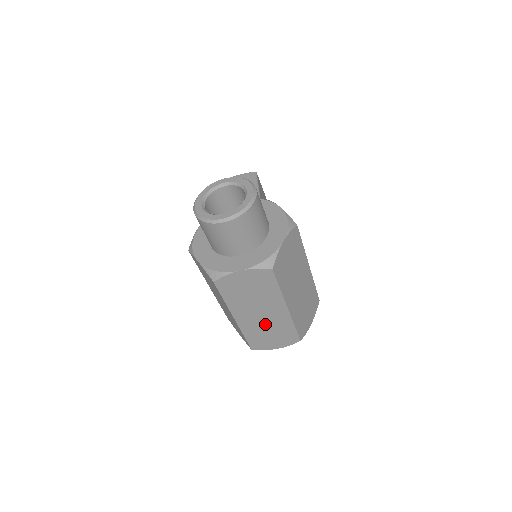
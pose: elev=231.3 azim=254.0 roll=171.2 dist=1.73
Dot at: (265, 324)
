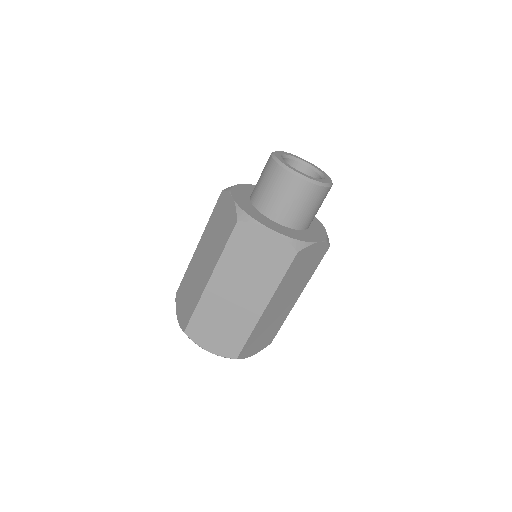
Dot at: (228, 310)
